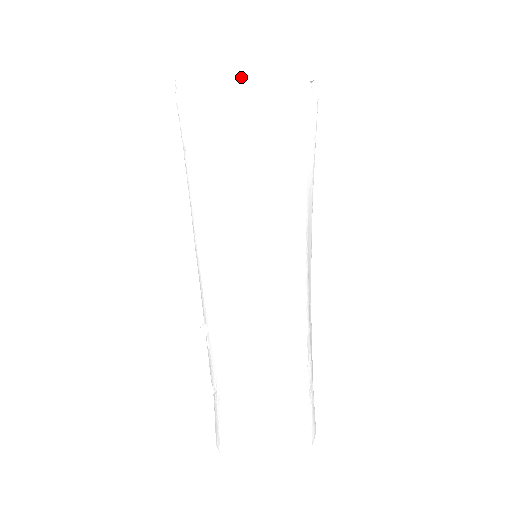
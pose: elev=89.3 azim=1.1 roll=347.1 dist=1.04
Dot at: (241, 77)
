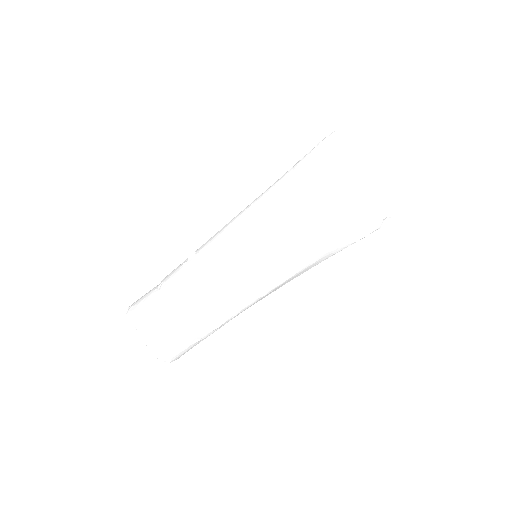
Dot at: (363, 171)
